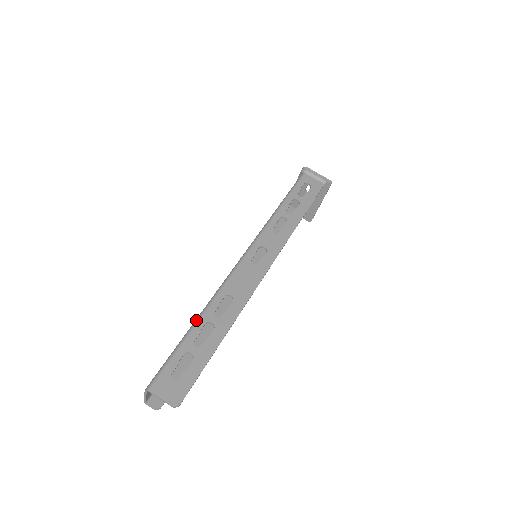
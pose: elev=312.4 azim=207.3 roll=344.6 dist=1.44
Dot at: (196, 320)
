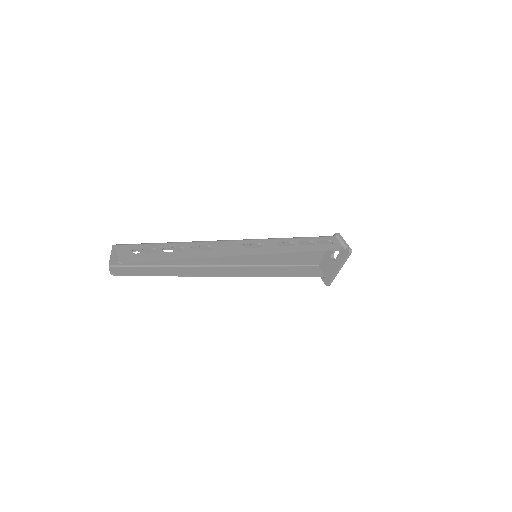
Dot at: (177, 242)
